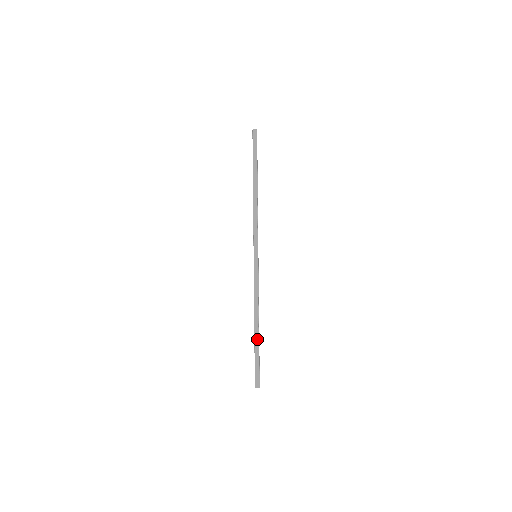
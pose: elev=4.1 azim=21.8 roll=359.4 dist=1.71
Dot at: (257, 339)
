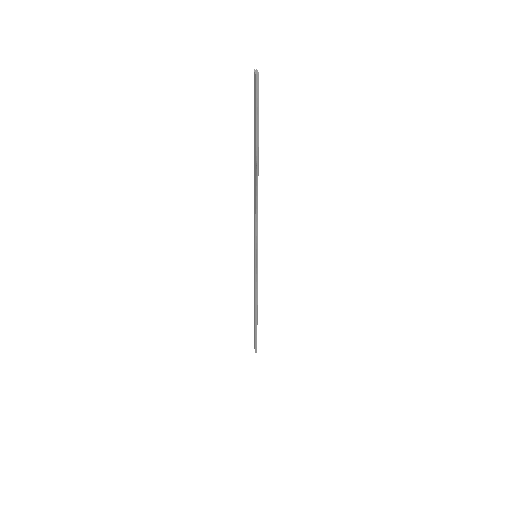
Dot at: (255, 323)
